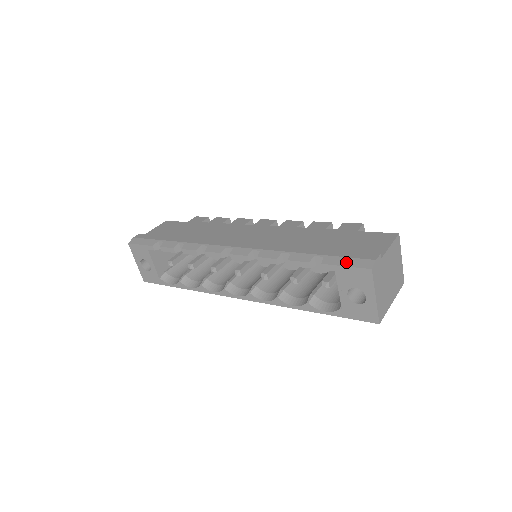
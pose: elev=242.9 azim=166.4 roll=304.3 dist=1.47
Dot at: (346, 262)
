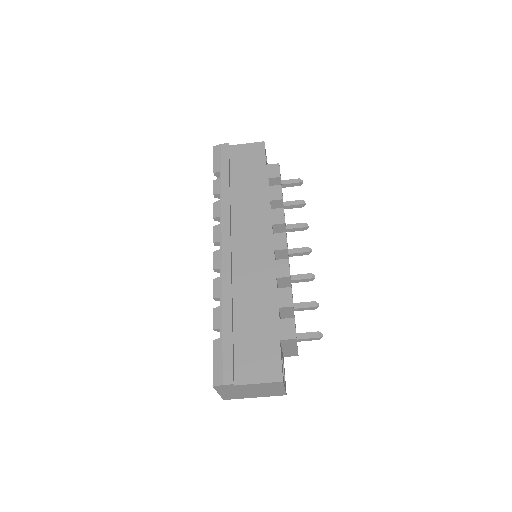
Dot at: (217, 361)
